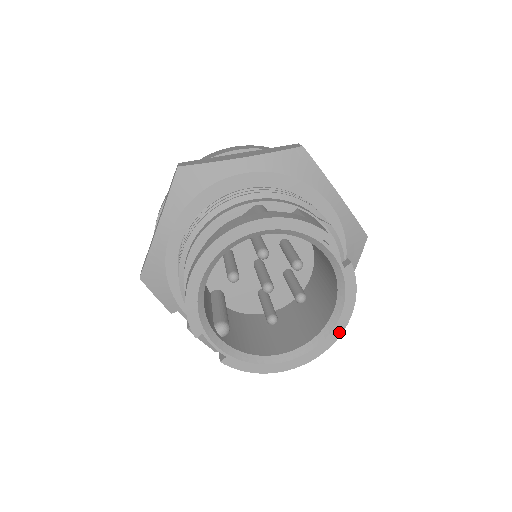
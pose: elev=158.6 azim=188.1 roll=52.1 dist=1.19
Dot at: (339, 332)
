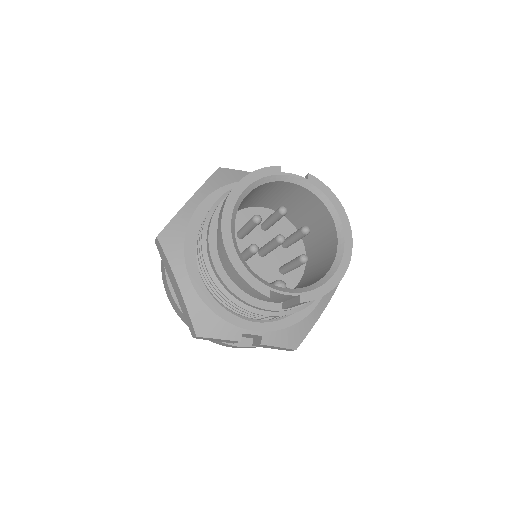
Dot at: (347, 222)
